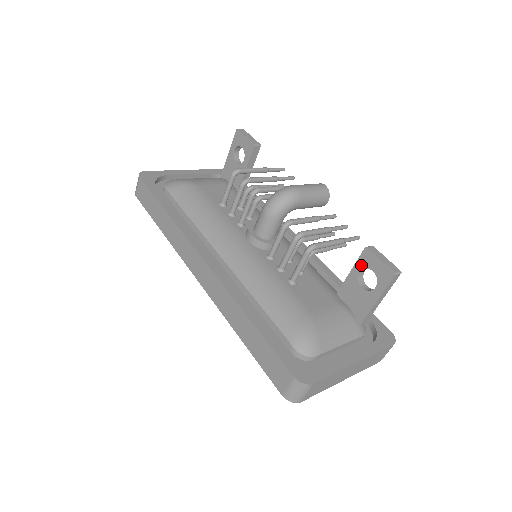
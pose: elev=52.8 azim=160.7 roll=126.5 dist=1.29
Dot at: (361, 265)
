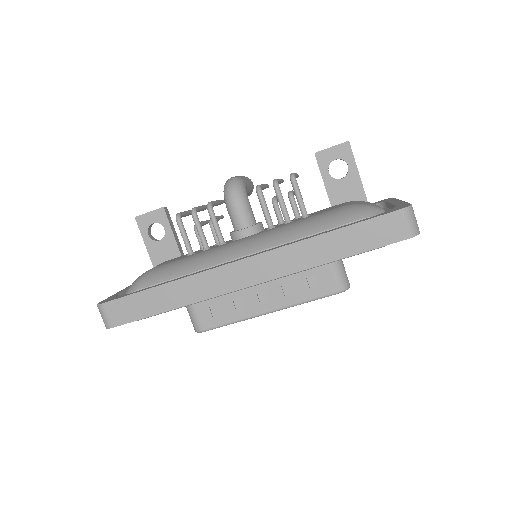
Dot at: (325, 167)
